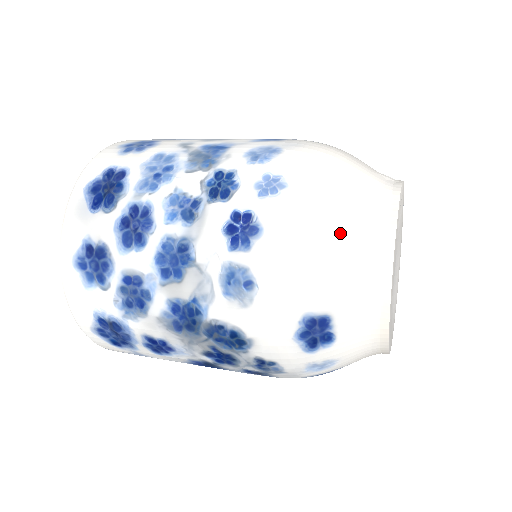
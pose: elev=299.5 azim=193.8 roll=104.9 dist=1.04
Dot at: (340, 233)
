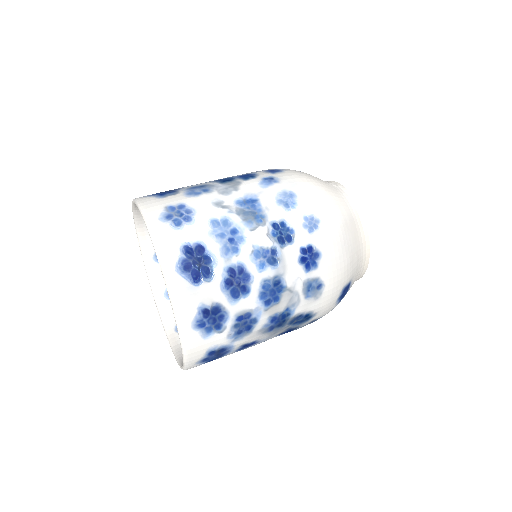
Dot at: (350, 237)
